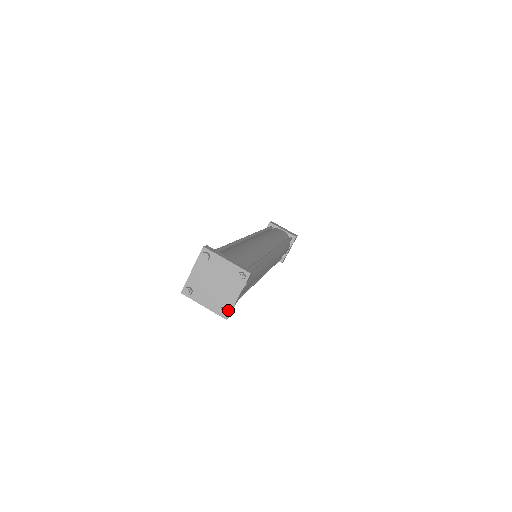
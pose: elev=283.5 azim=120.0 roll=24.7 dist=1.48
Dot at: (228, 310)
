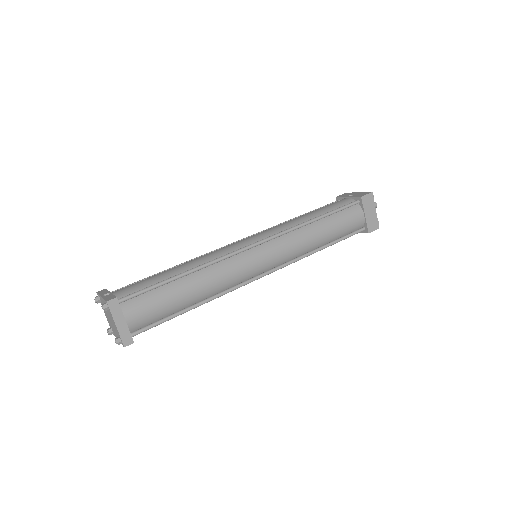
Dot at: (114, 334)
